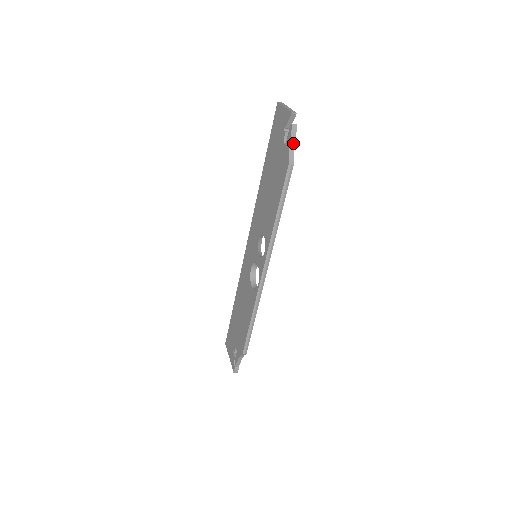
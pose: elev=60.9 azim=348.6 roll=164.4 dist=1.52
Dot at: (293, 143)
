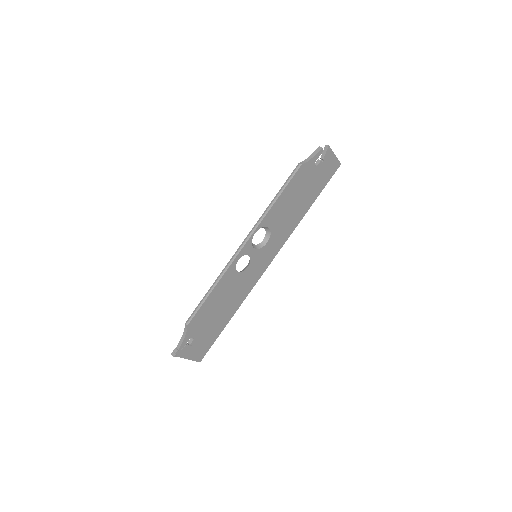
Dot at: (312, 156)
